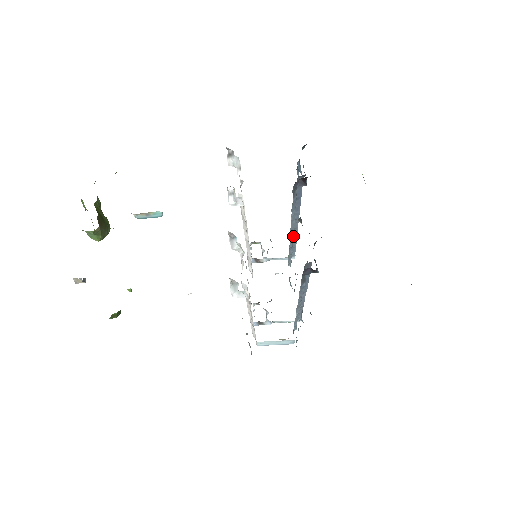
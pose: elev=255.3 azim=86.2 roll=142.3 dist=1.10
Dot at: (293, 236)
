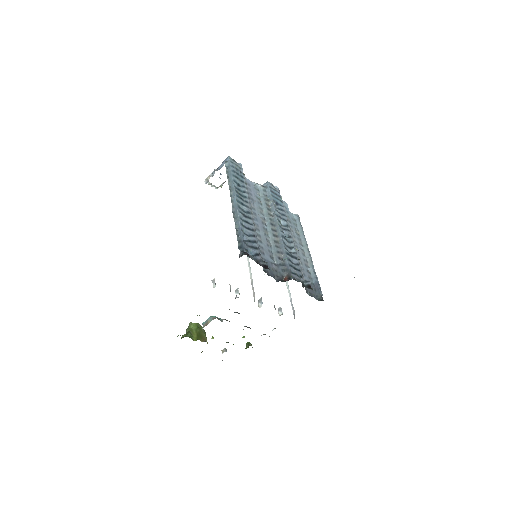
Dot at: (271, 250)
